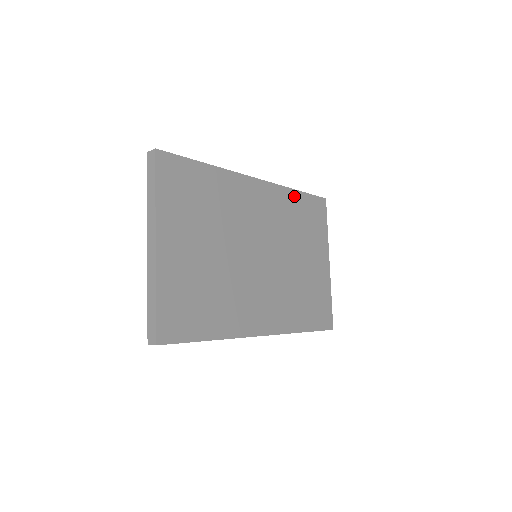
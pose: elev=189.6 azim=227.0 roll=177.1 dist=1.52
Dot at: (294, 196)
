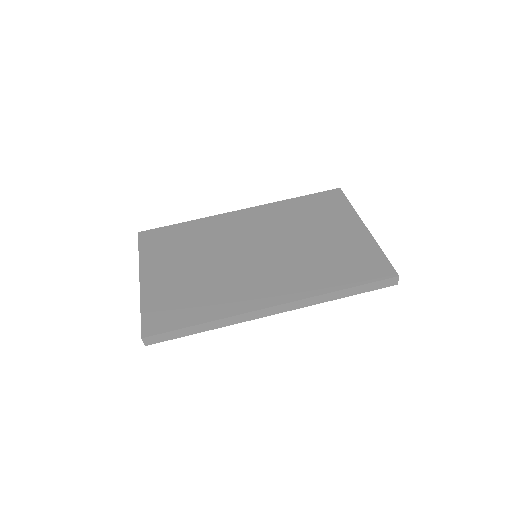
Dot at: (292, 203)
